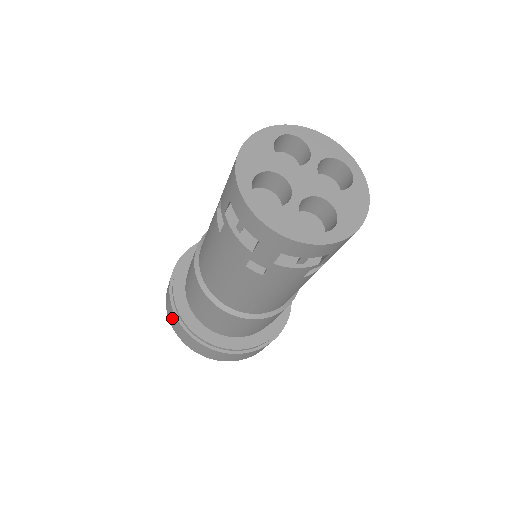
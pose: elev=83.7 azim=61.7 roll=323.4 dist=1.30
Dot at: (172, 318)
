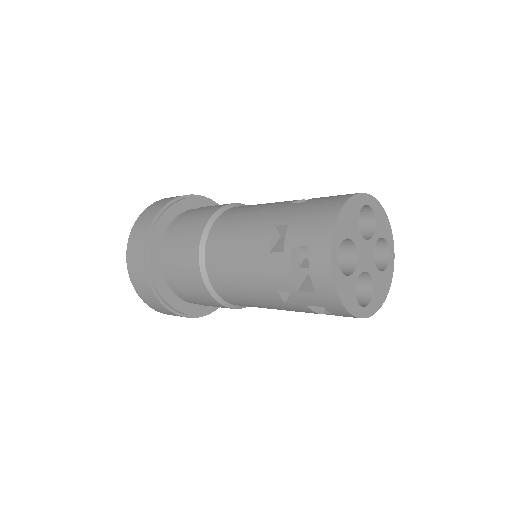
Dot at: (135, 261)
